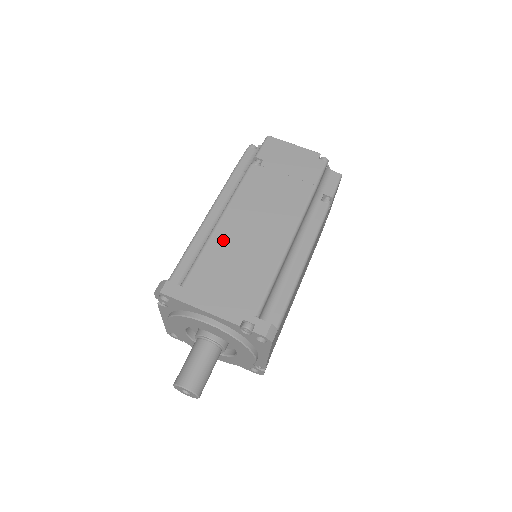
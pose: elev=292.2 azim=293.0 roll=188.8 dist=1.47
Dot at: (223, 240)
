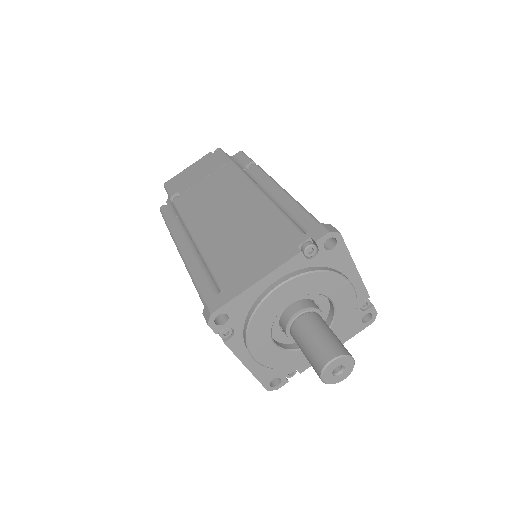
Dot at: (213, 241)
